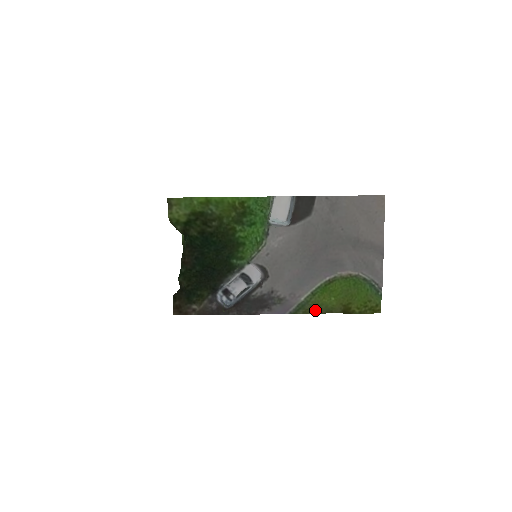
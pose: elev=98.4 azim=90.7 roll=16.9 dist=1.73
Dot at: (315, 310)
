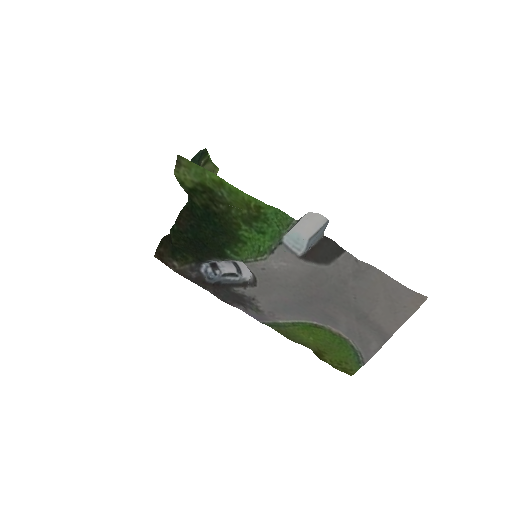
Dot at: (289, 336)
